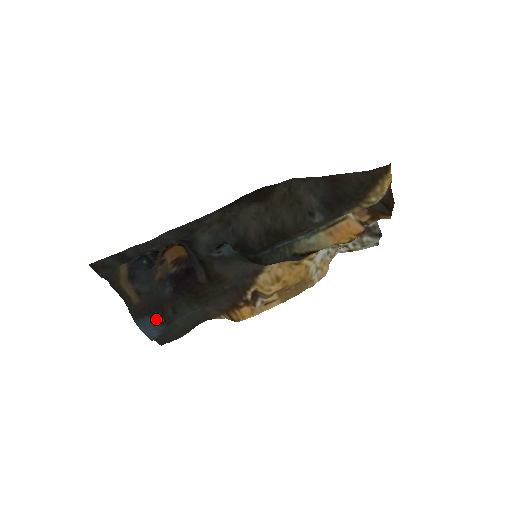
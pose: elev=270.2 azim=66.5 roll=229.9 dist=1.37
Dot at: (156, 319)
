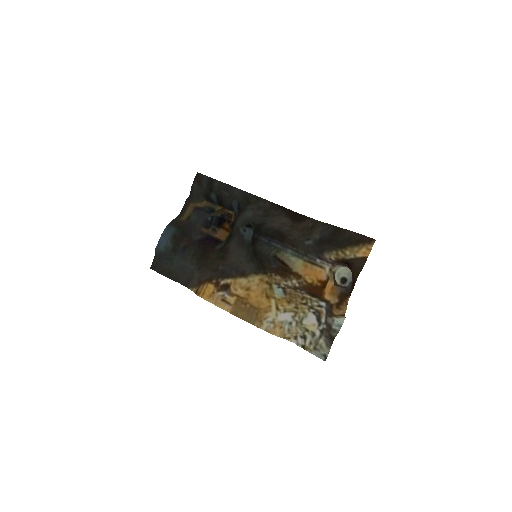
Dot at: (176, 234)
